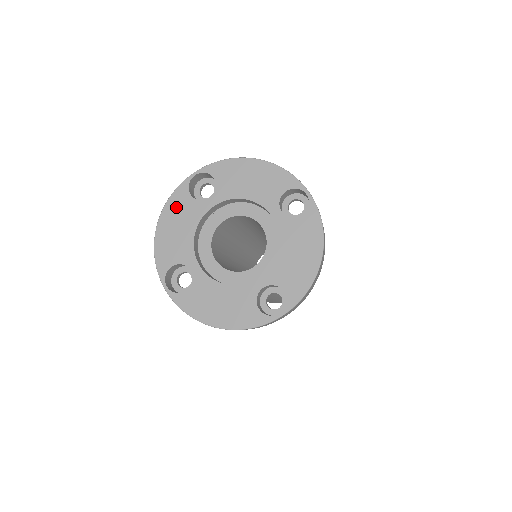
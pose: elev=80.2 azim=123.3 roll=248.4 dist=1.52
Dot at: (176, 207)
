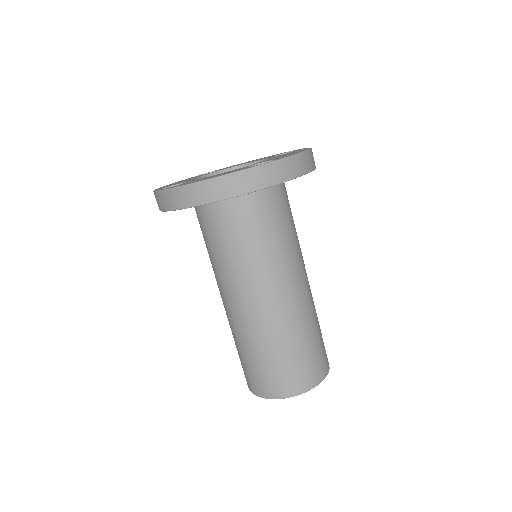
Dot at: occluded
